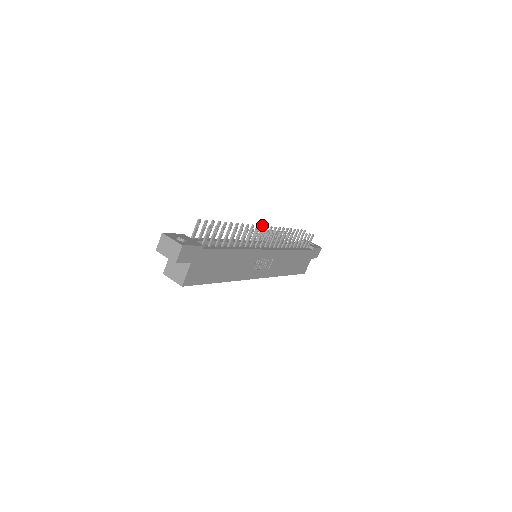
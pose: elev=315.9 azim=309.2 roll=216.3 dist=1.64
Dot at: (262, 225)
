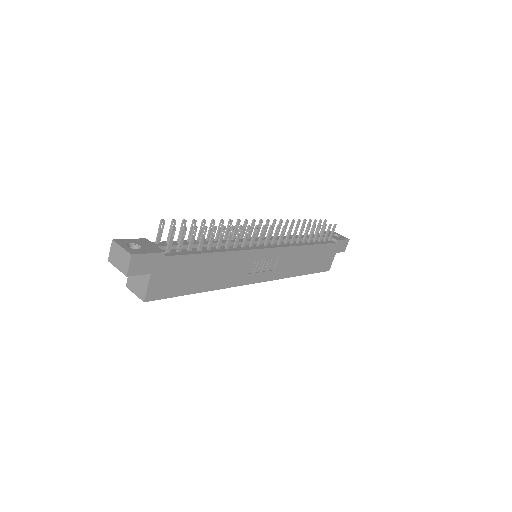
Dot at: (260, 219)
